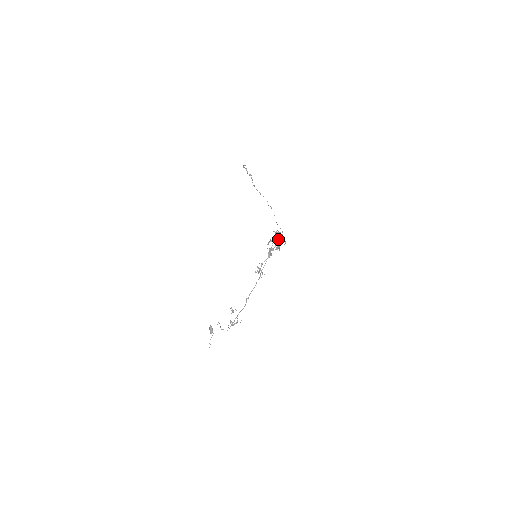
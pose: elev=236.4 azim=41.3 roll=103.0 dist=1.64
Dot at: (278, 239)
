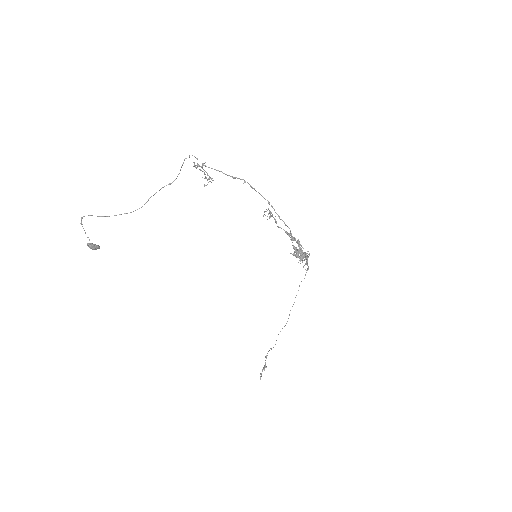
Dot at: occluded
